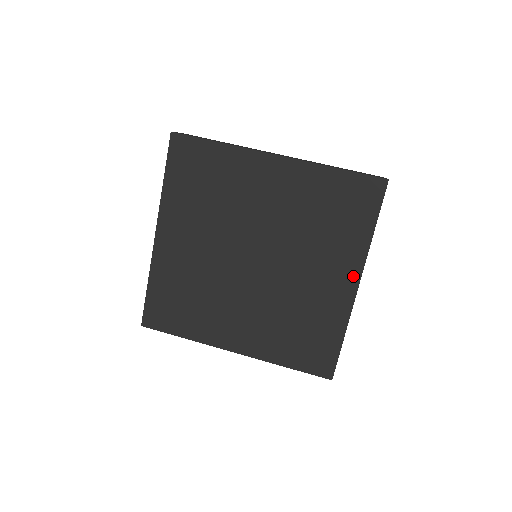
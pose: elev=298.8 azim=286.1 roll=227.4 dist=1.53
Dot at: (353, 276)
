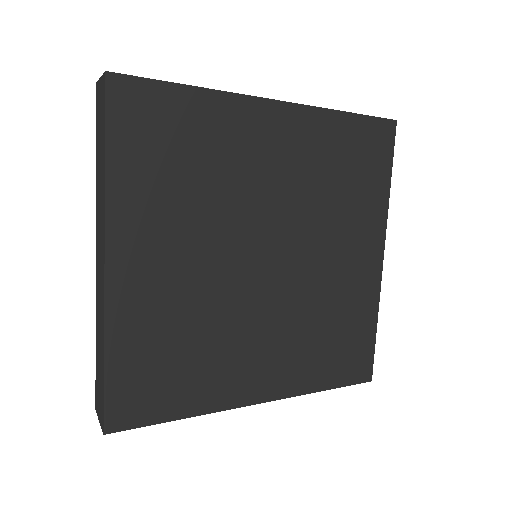
Dot at: (377, 246)
